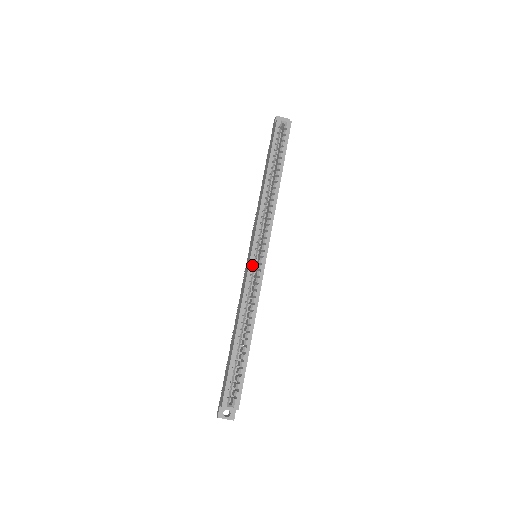
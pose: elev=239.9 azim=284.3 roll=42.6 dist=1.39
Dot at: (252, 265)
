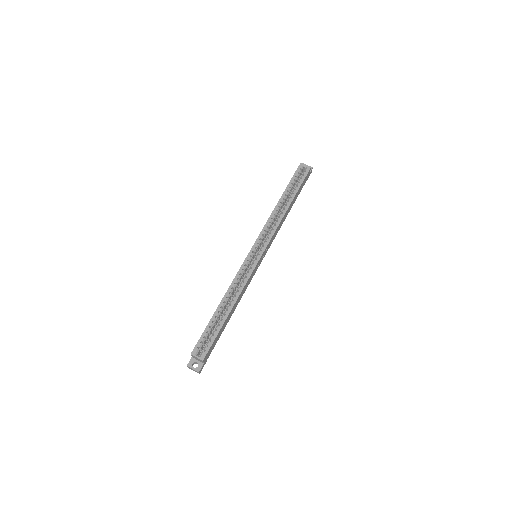
Dot at: (249, 258)
